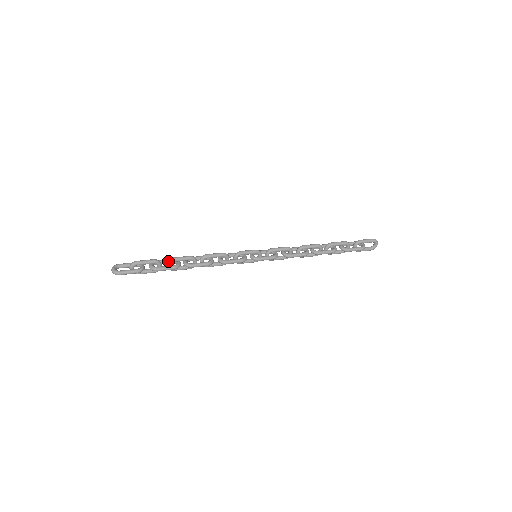
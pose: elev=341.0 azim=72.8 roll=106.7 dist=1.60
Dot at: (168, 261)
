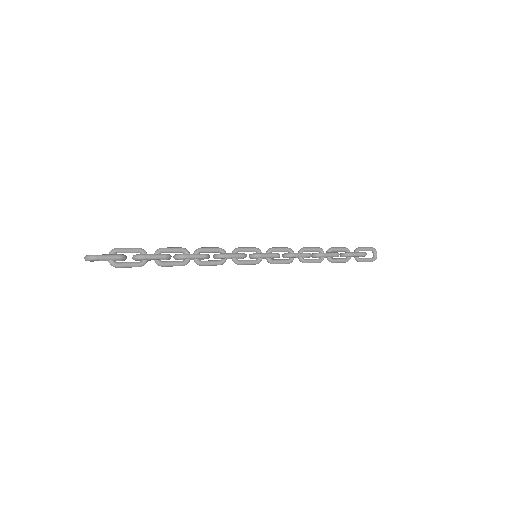
Dot at: (156, 251)
